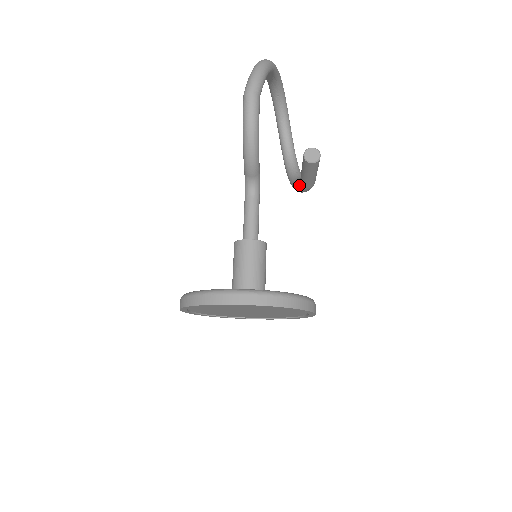
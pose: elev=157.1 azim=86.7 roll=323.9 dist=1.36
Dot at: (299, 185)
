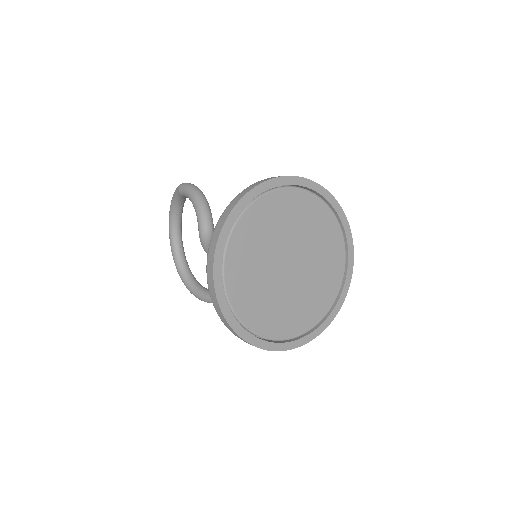
Dot at: occluded
